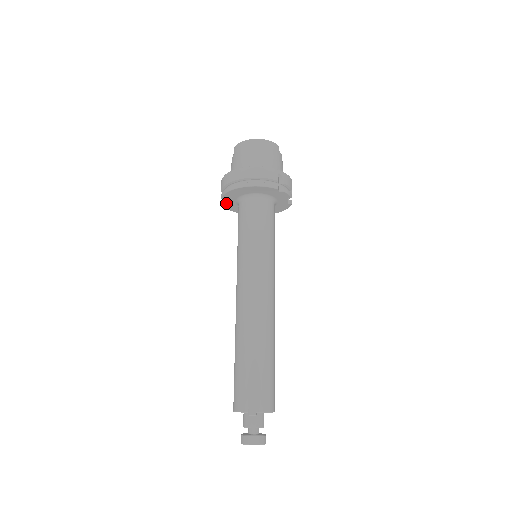
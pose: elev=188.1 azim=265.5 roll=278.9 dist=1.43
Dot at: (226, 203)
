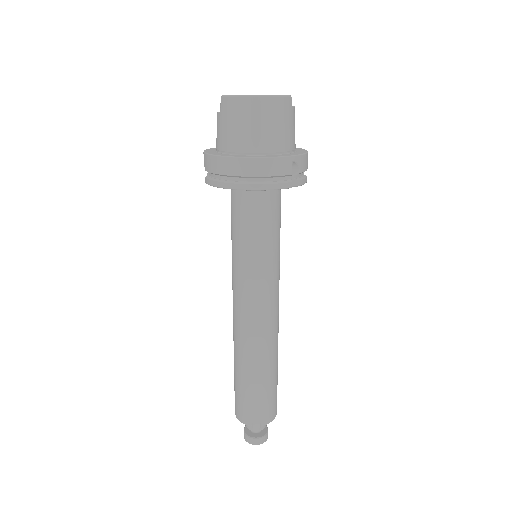
Dot at: occluded
